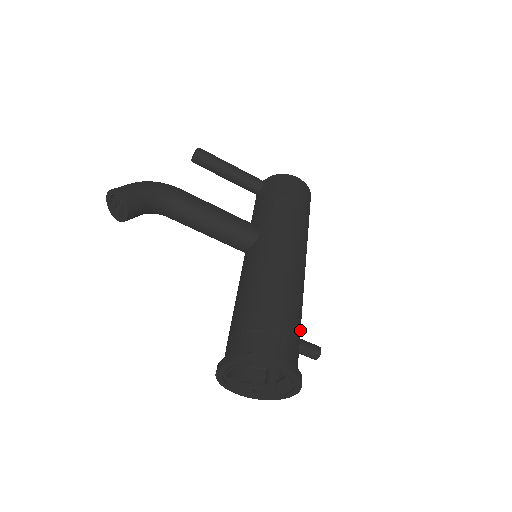
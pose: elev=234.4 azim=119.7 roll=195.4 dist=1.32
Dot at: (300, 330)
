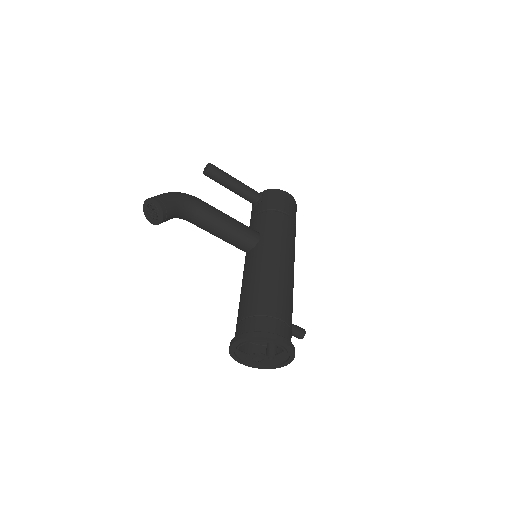
Dot at: occluded
